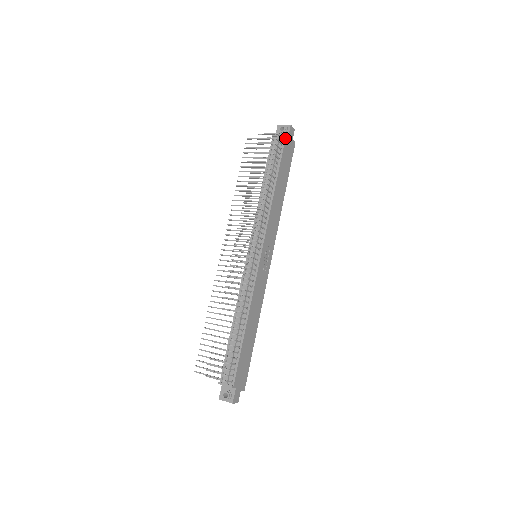
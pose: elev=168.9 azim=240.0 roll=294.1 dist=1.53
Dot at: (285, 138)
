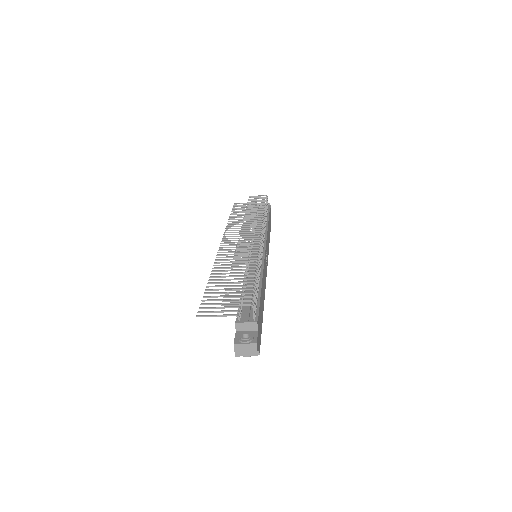
Dot at: occluded
